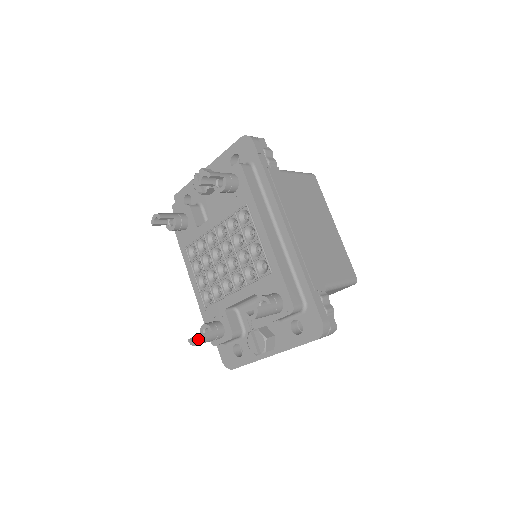
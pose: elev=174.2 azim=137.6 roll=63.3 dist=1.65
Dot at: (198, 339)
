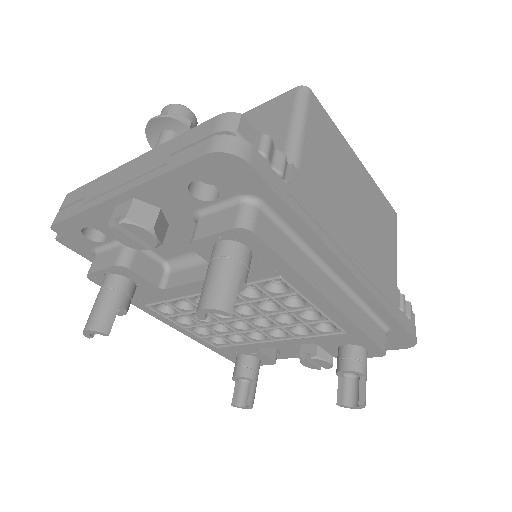
Dot at: occluded
